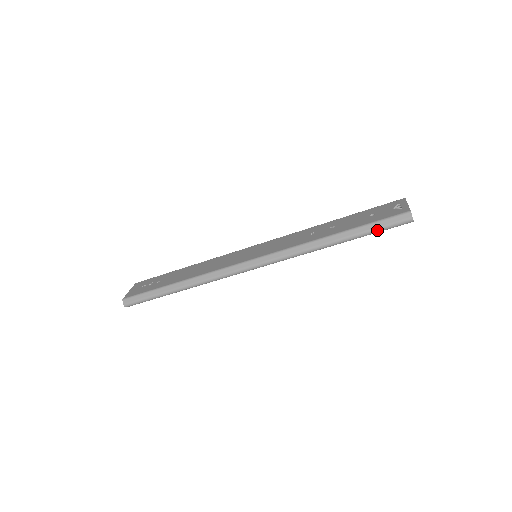
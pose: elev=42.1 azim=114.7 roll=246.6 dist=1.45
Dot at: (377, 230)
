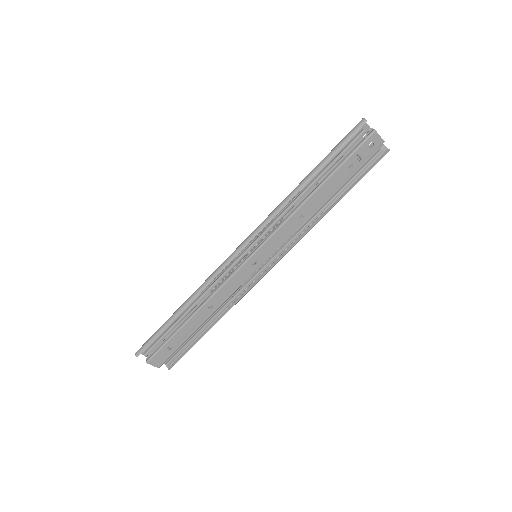
Dot at: (337, 146)
